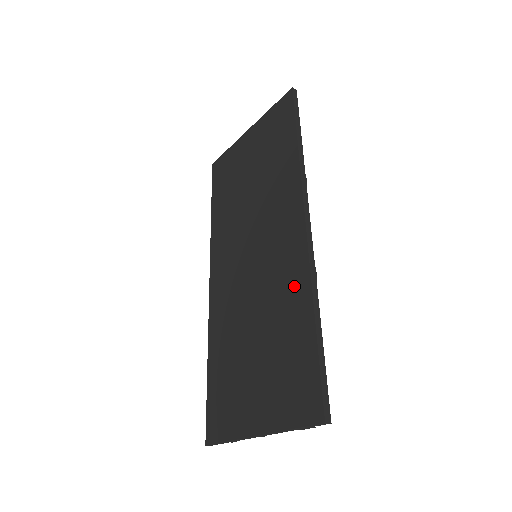
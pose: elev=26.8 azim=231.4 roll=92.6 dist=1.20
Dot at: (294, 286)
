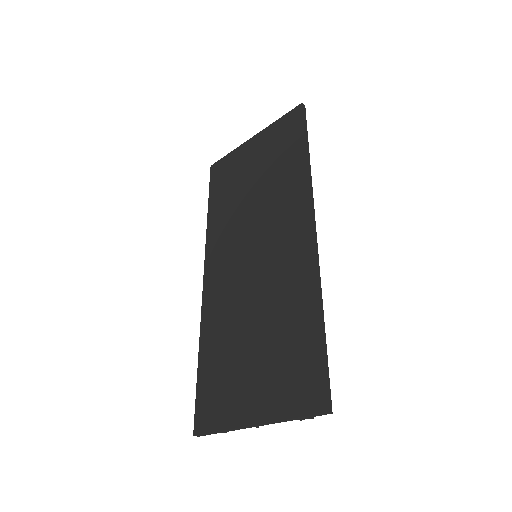
Dot at: (298, 285)
